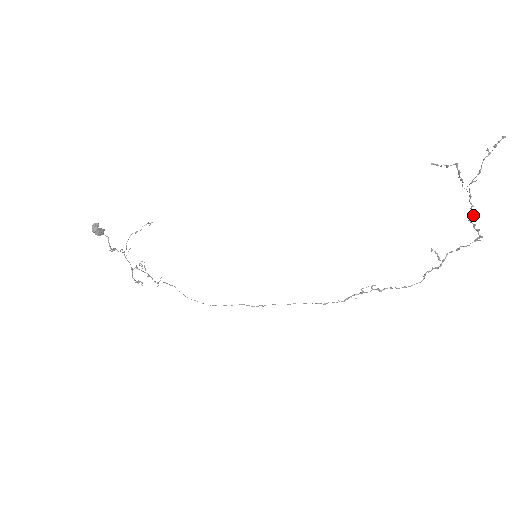
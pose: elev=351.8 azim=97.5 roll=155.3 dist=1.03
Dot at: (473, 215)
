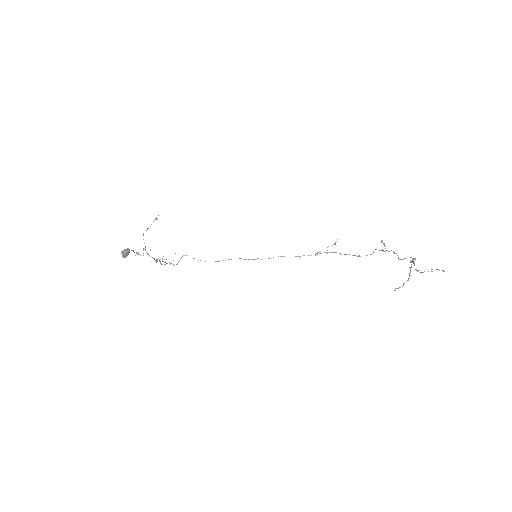
Dot at: occluded
